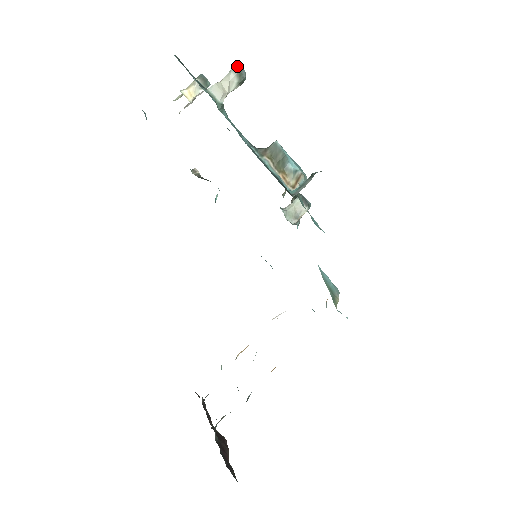
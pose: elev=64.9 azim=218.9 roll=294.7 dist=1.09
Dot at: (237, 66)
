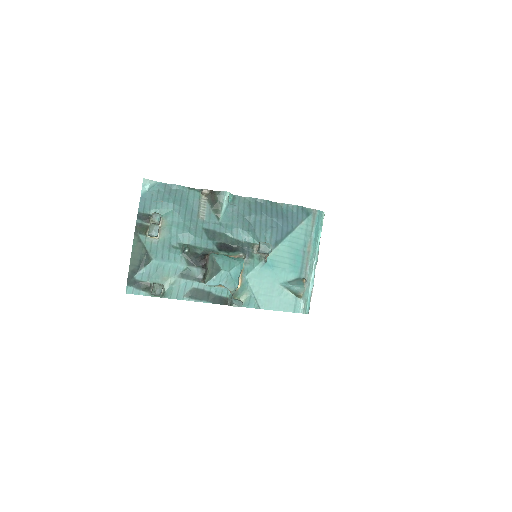
Dot at: (152, 294)
